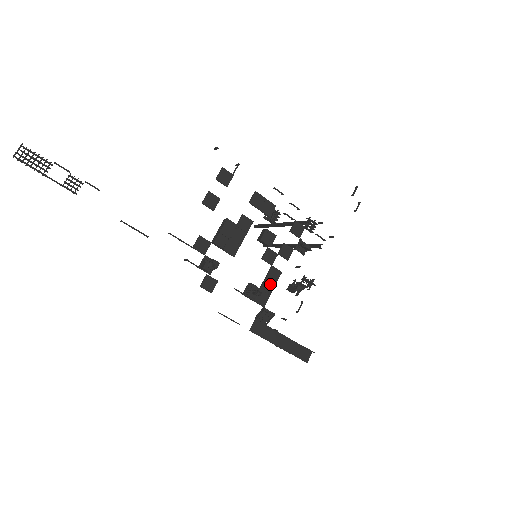
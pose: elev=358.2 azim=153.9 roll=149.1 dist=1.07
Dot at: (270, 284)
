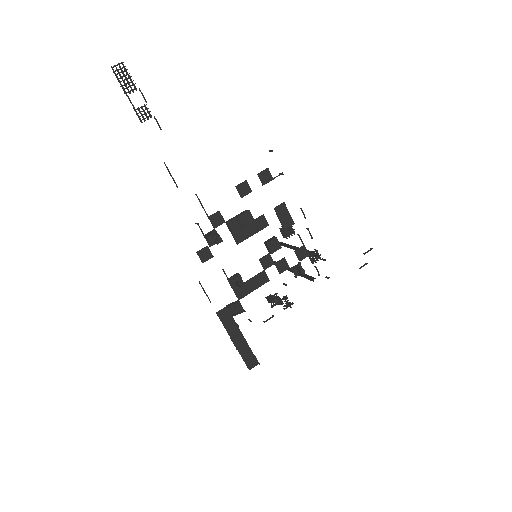
Dot at: (254, 284)
